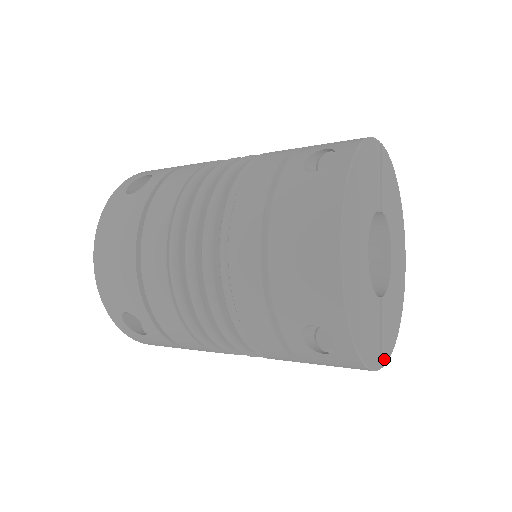
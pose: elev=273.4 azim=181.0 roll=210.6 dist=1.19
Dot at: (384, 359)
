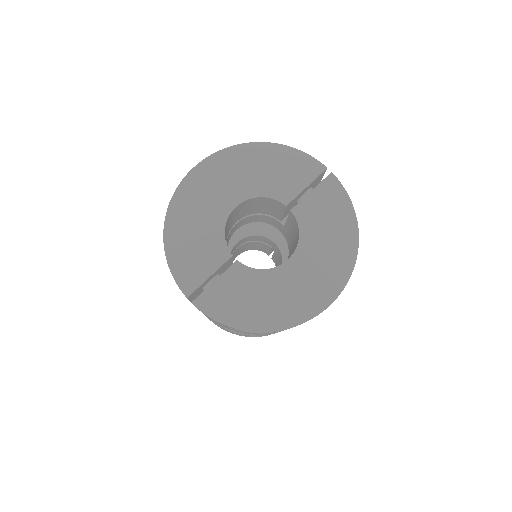
Dot at: (203, 304)
